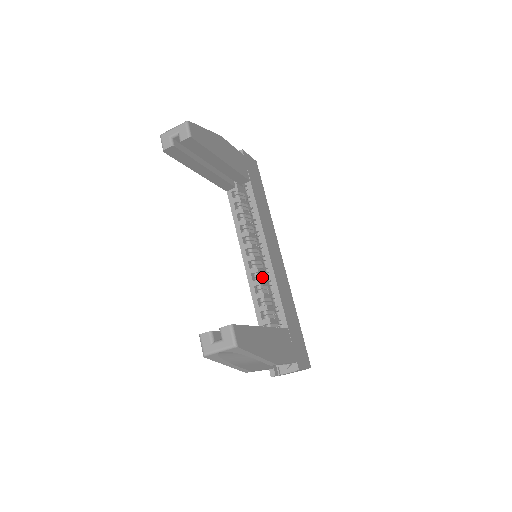
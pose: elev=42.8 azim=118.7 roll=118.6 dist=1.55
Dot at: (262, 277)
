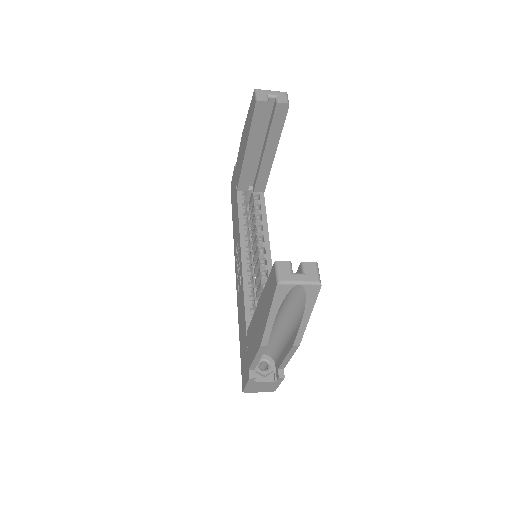
Dot at: occluded
